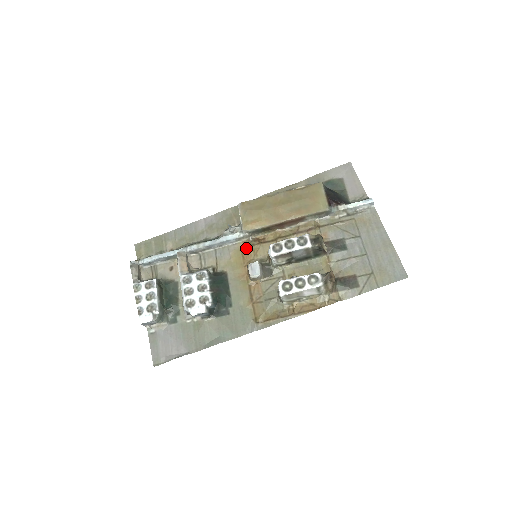
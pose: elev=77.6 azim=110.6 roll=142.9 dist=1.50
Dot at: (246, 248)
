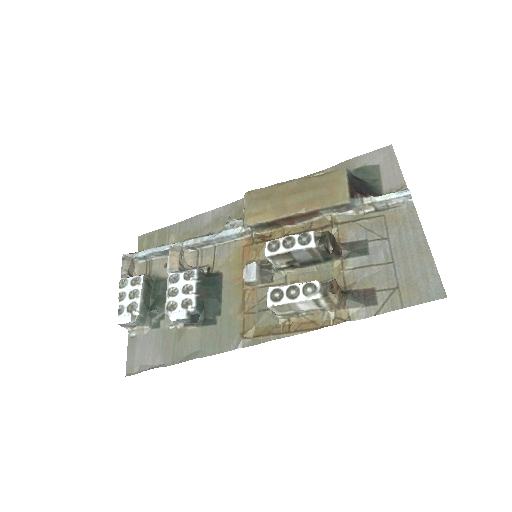
Dot at: (248, 246)
